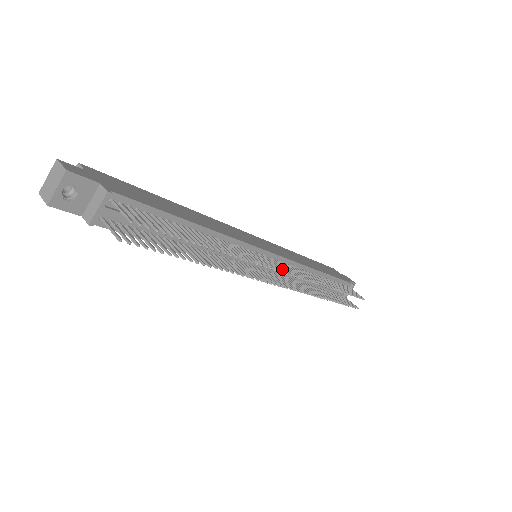
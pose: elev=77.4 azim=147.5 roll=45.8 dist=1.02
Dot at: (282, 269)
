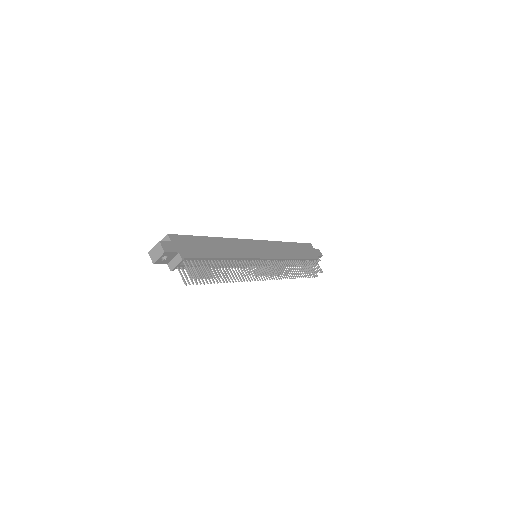
Dot at: (269, 271)
